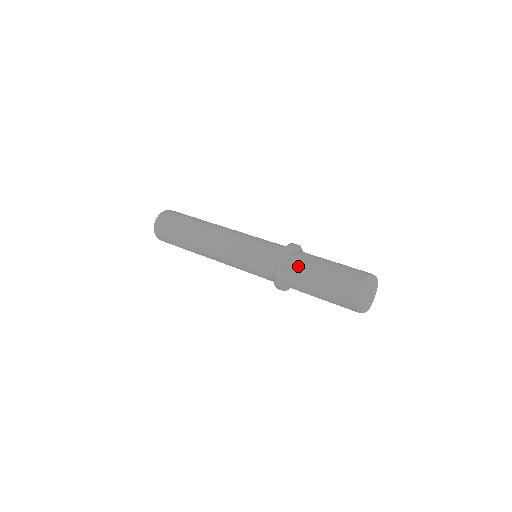
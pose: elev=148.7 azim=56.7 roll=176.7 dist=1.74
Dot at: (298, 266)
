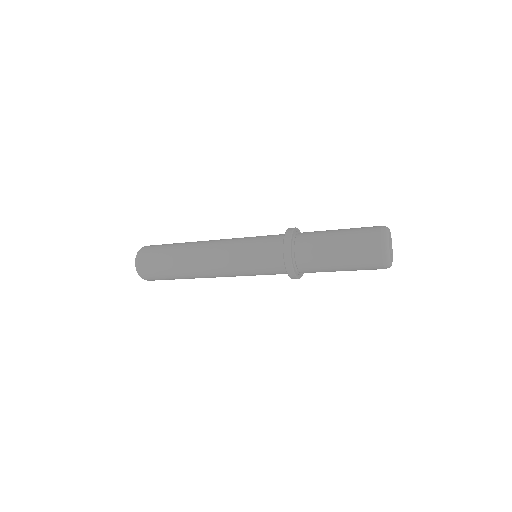
Dot at: occluded
